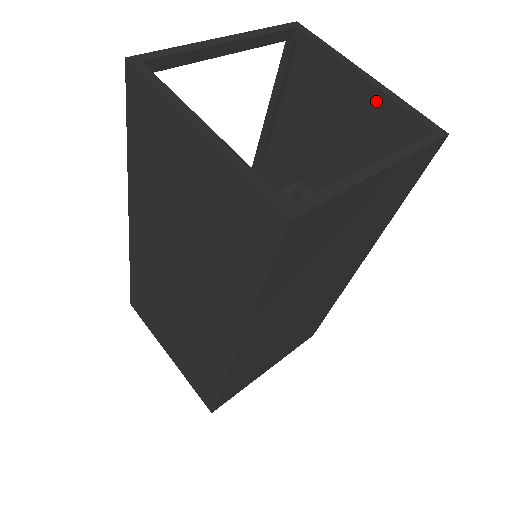
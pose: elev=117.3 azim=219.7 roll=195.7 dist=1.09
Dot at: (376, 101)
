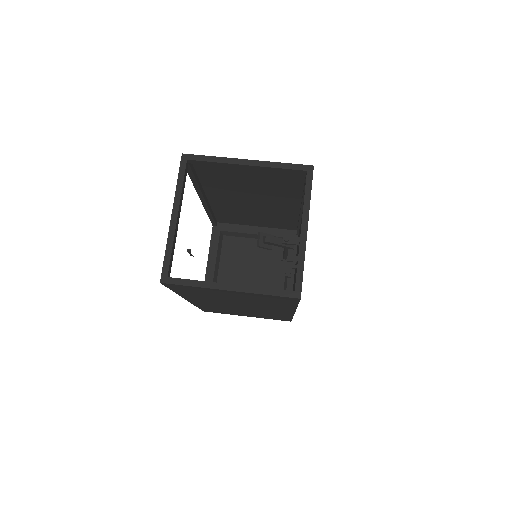
Dot at: occluded
